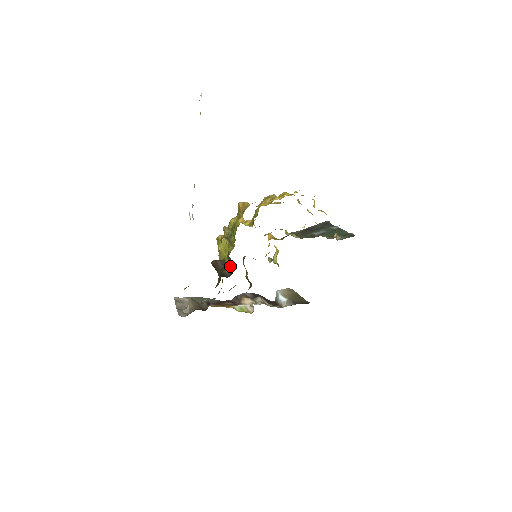
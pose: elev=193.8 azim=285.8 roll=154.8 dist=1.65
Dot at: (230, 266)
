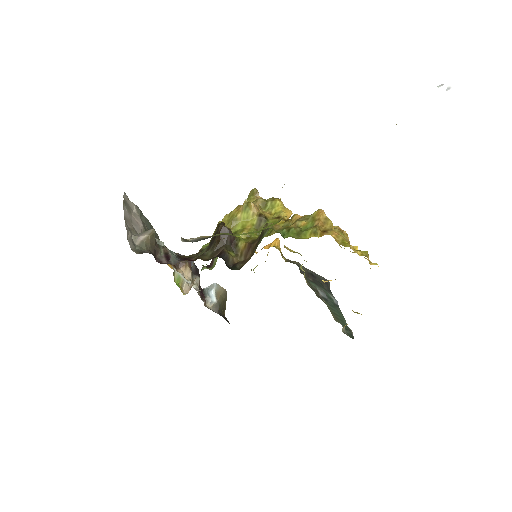
Dot at: (239, 255)
